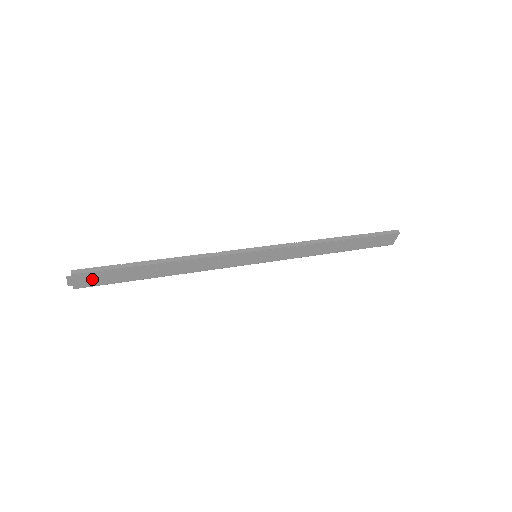
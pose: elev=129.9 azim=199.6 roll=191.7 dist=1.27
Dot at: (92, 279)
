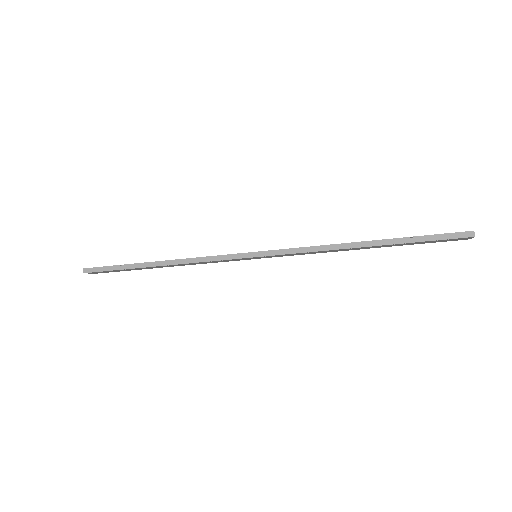
Dot at: (104, 272)
